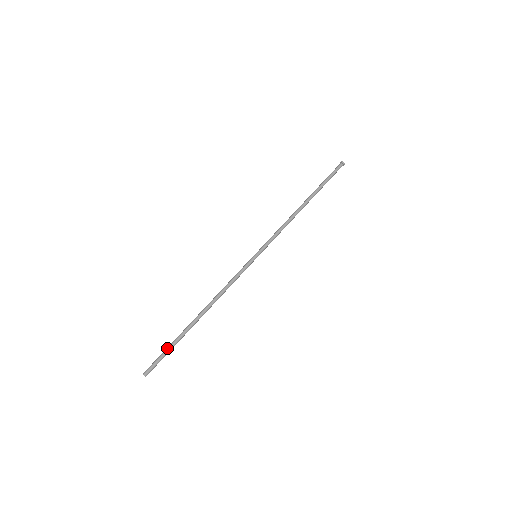
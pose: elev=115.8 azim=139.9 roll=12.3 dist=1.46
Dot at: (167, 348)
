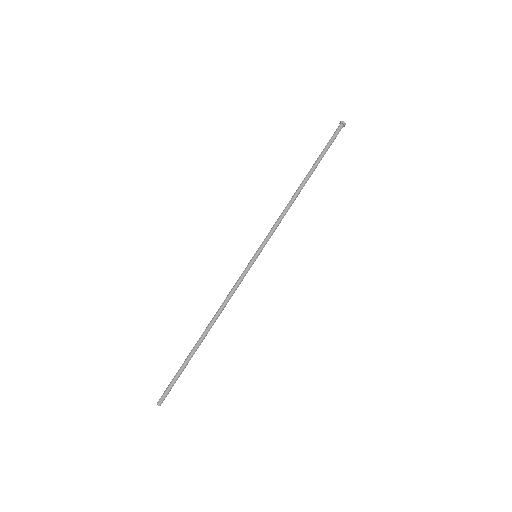
Dot at: (178, 375)
